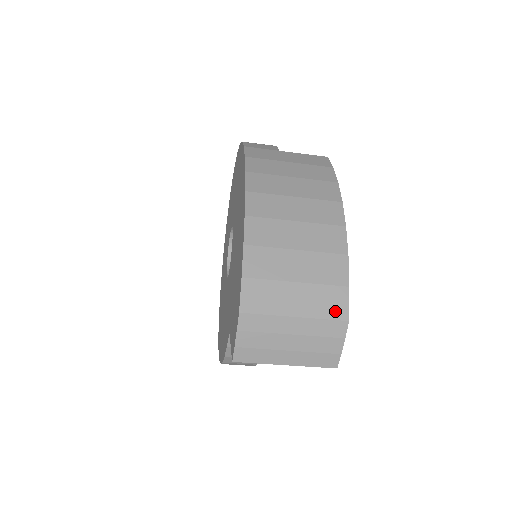
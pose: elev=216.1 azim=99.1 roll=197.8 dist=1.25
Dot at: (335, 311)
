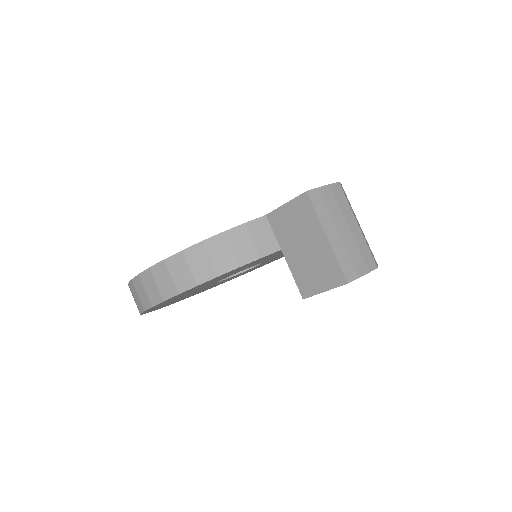
Dot at: occluded
